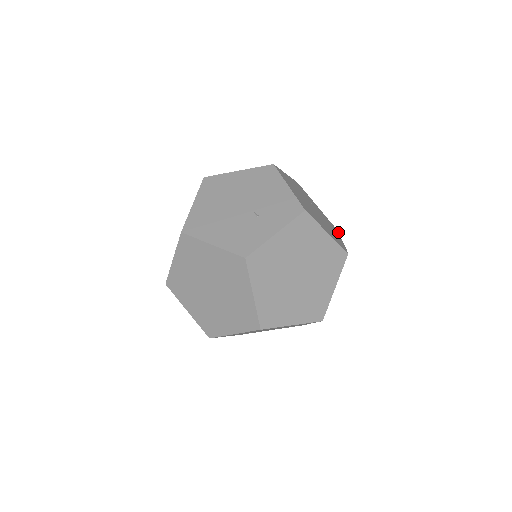
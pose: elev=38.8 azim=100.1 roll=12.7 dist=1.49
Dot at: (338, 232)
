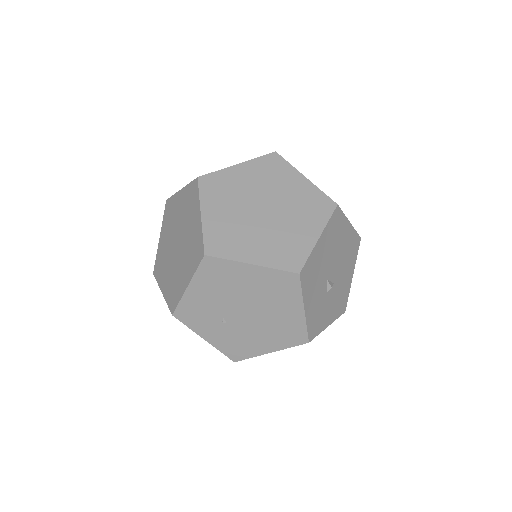
Dot at: (358, 234)
